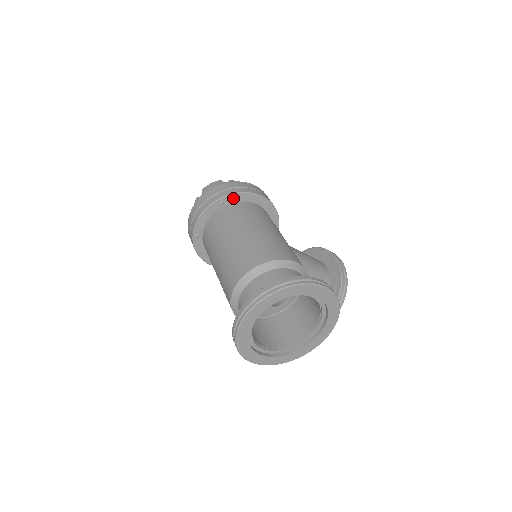
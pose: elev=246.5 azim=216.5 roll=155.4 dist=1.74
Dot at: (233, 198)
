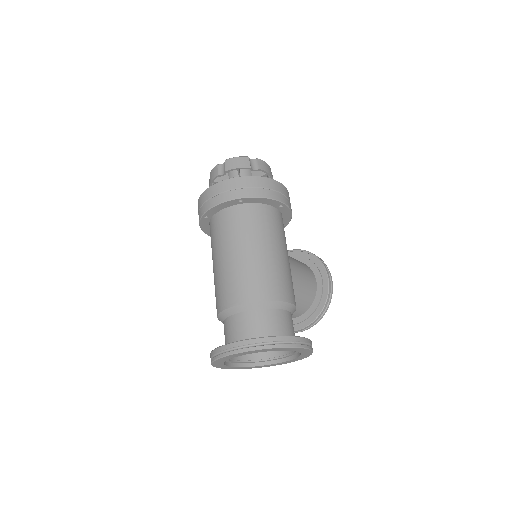
Dot at: (254, 200)
